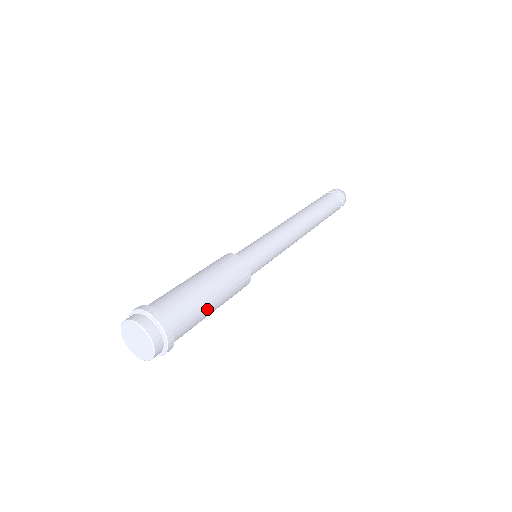
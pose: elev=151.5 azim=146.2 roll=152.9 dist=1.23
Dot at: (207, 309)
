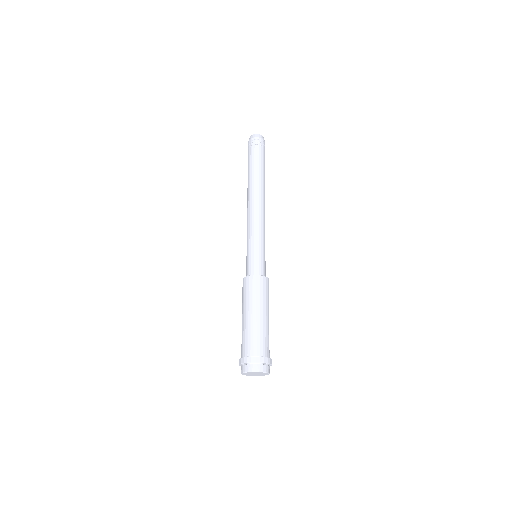
Dot at: (267, 325)
